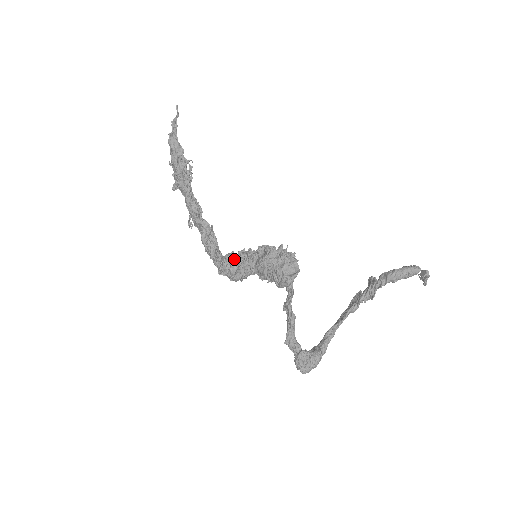
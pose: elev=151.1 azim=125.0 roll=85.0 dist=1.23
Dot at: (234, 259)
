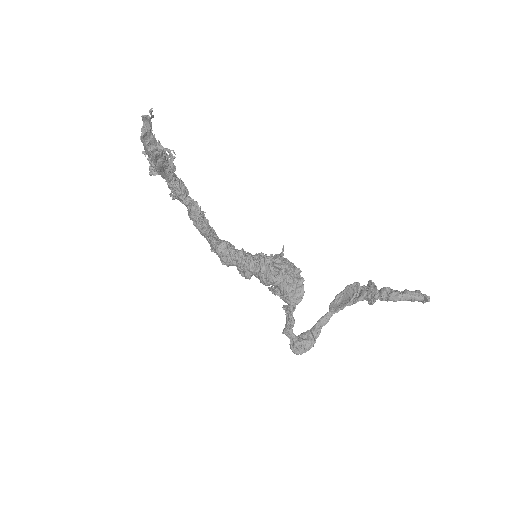
Dot at: (231, 255)
